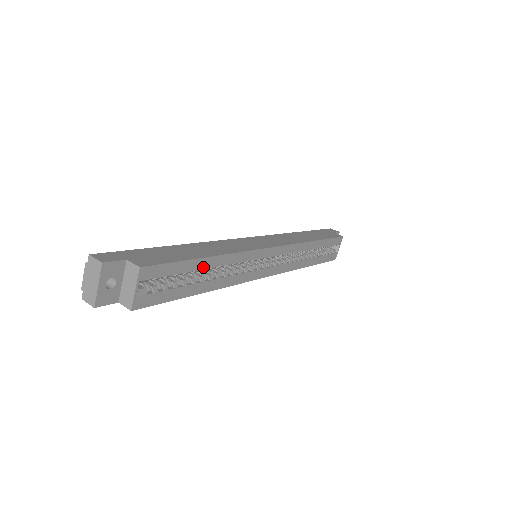
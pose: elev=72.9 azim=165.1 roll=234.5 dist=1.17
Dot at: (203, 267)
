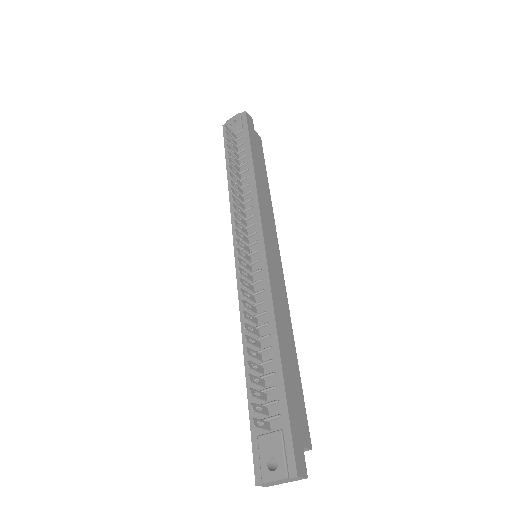
Dot at: occluded
